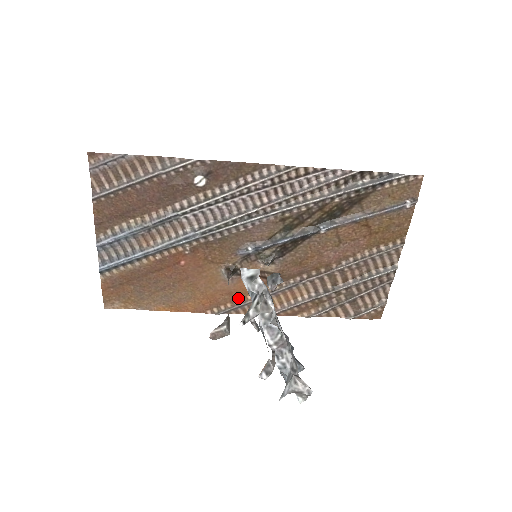
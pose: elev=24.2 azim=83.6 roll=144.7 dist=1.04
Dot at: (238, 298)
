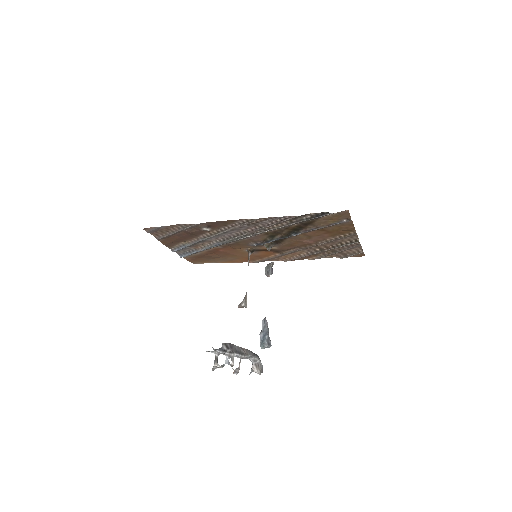
Dot at: (264, 257)
